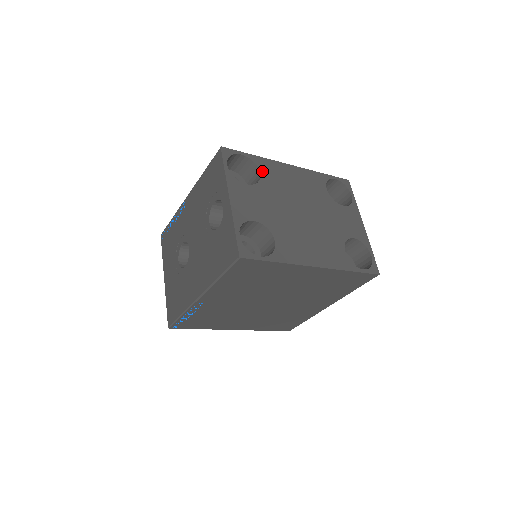
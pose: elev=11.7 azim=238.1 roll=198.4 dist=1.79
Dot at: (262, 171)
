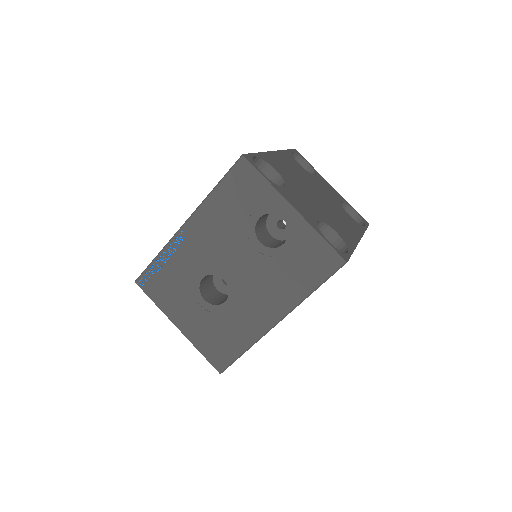
Dot at: (274, 167)
